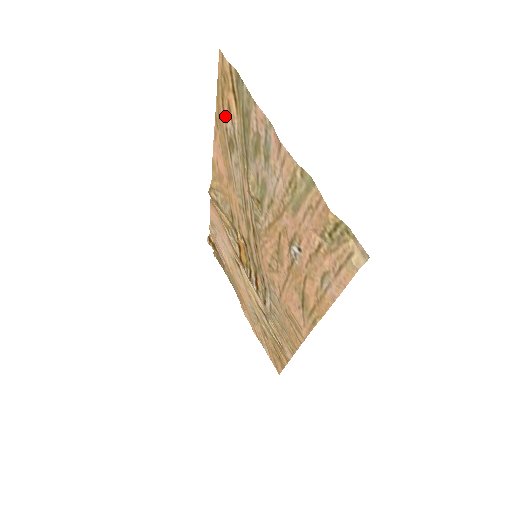
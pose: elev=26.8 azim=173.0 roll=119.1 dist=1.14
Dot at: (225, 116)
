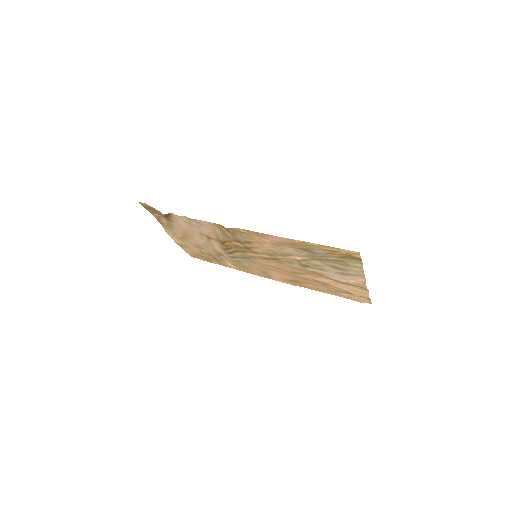
Dot at: (320, 250)
